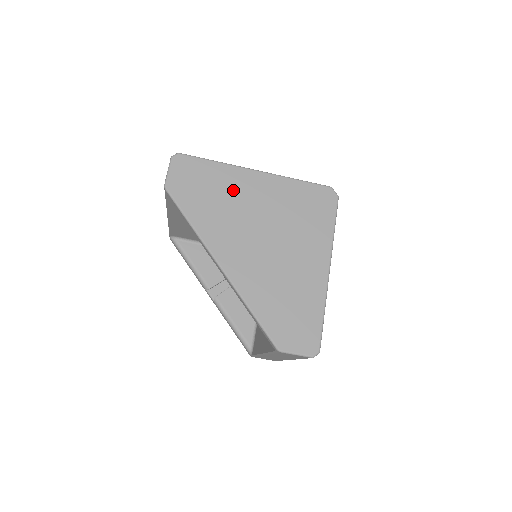
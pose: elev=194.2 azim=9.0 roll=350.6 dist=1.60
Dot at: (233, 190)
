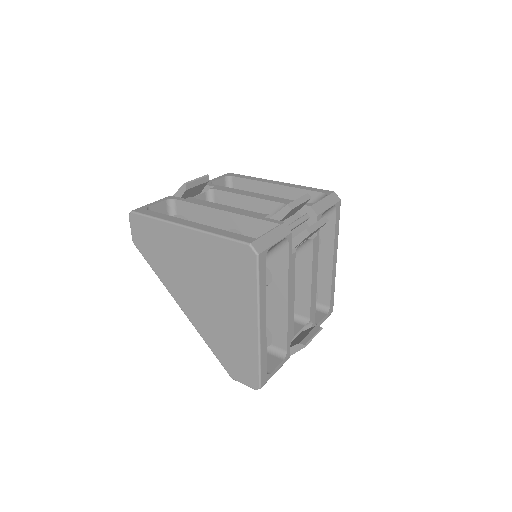
Dot at: (173, 246)
